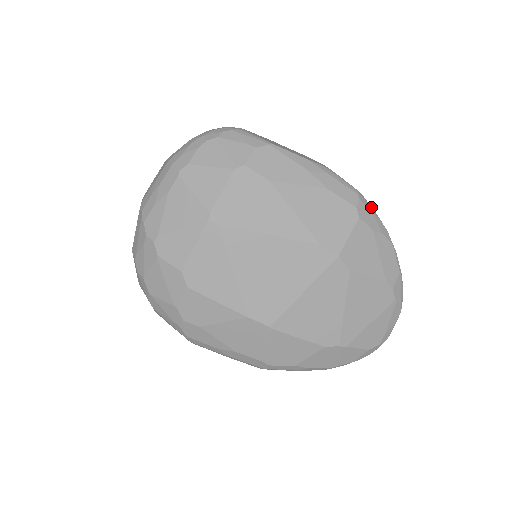
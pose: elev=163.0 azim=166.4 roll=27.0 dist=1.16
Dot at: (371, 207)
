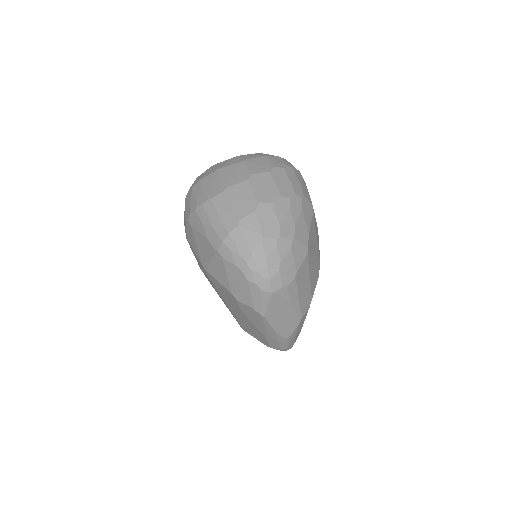
Dot at: (286, 350)
